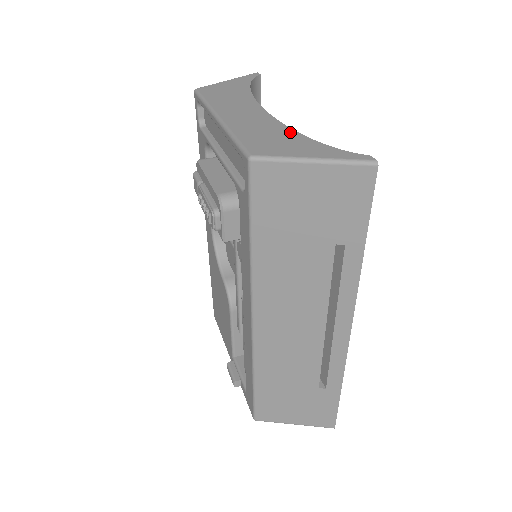
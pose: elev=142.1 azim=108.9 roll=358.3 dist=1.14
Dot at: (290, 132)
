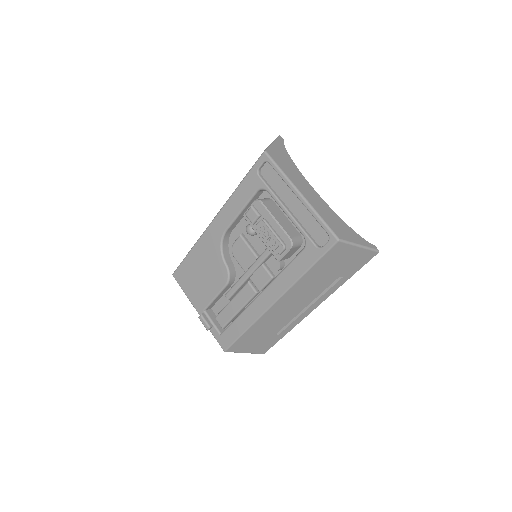
Dot at: (339, 219)
